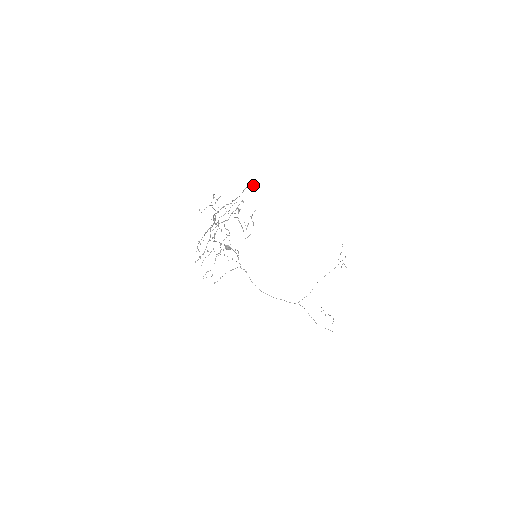
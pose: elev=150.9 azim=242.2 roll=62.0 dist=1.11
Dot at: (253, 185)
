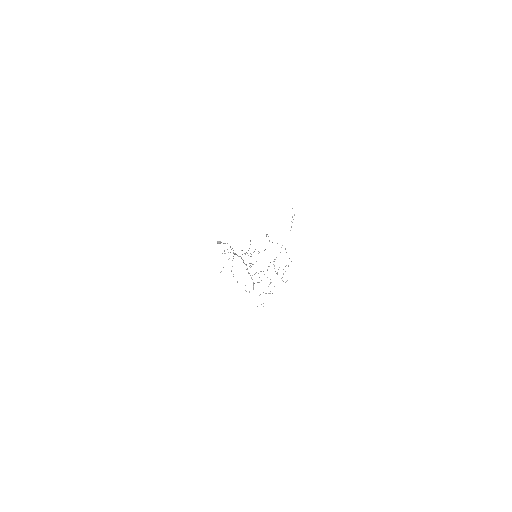
Dot at: (266, 234)
